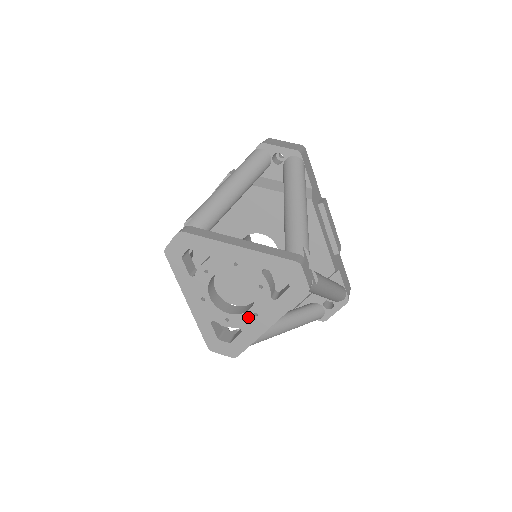
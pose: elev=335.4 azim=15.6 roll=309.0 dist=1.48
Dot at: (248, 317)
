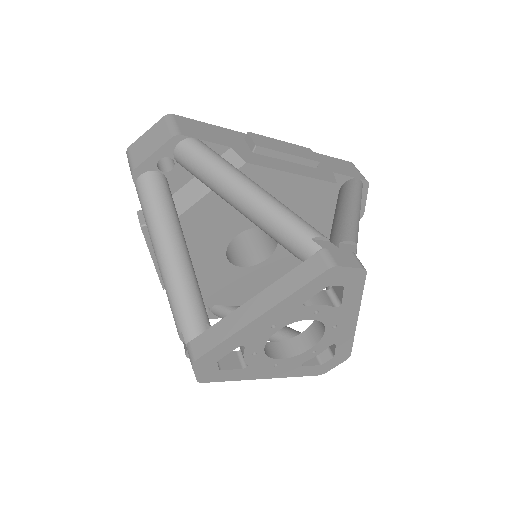
Dot at: (330, 334)
